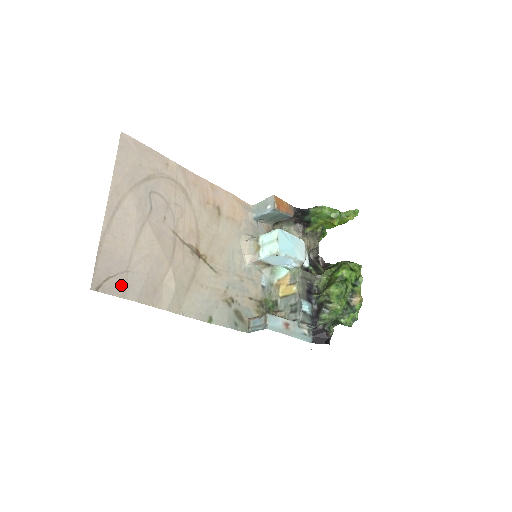
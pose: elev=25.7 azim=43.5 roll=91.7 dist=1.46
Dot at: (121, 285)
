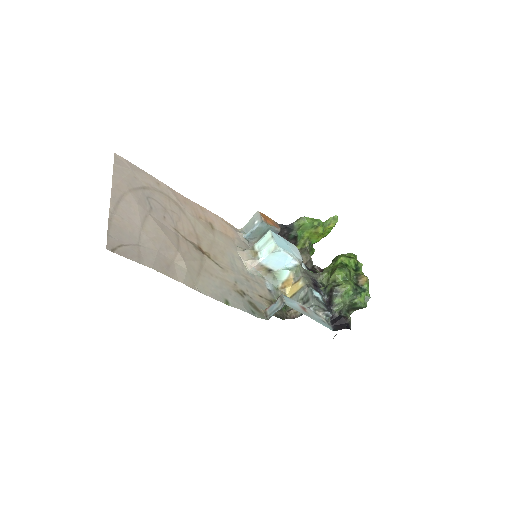
Dot at: (135, 253)
